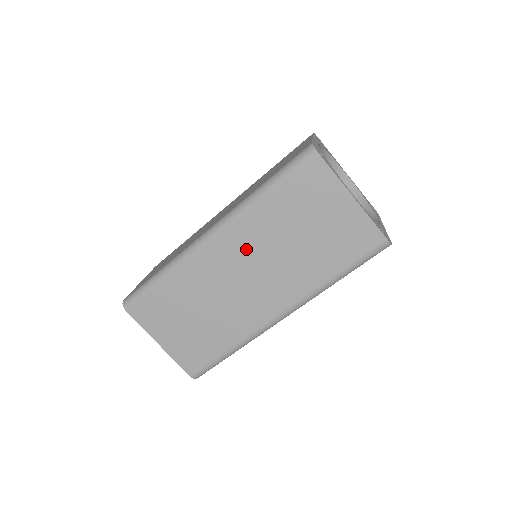
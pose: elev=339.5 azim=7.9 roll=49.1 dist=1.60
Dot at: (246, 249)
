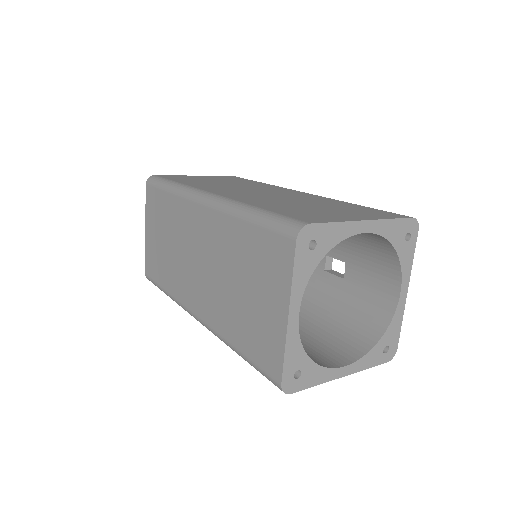
Dot at: (210, 241)
